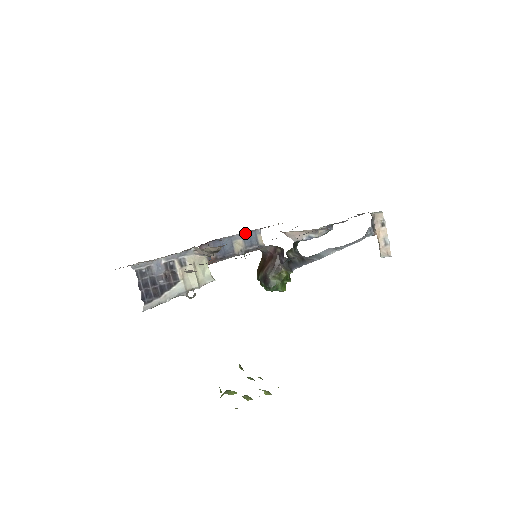
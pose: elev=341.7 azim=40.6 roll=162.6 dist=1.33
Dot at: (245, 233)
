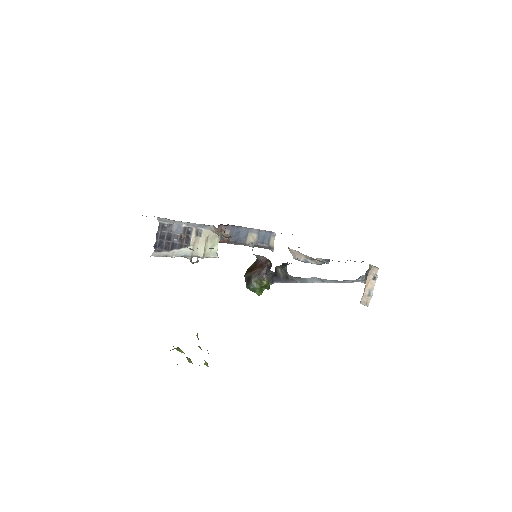
Dot at: (262, 231)
